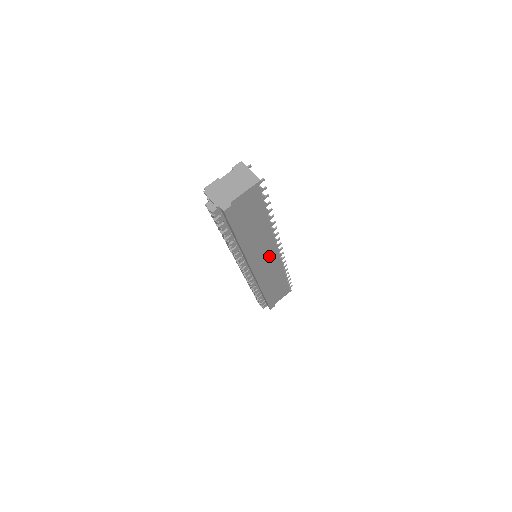
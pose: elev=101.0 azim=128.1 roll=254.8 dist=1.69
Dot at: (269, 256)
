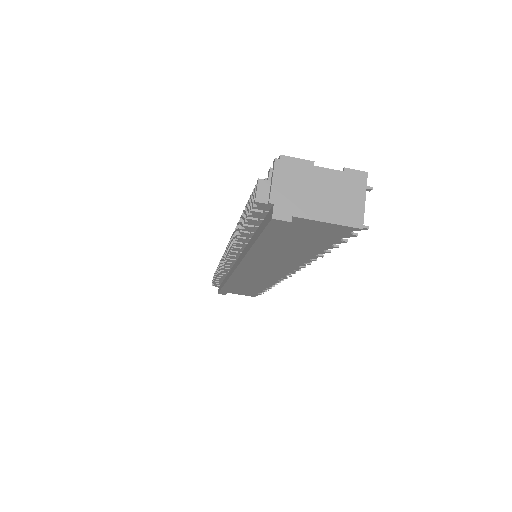
Dot at: (269, 273)
